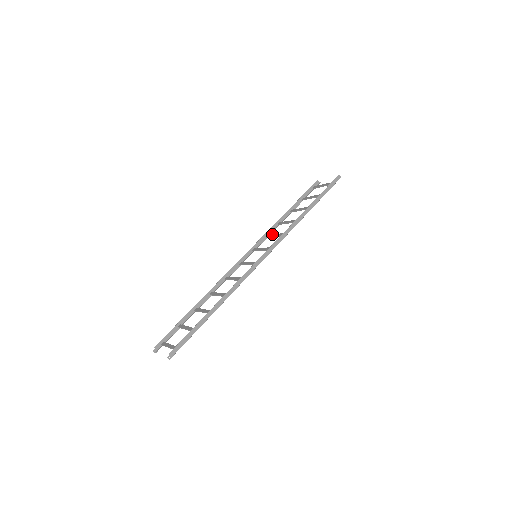
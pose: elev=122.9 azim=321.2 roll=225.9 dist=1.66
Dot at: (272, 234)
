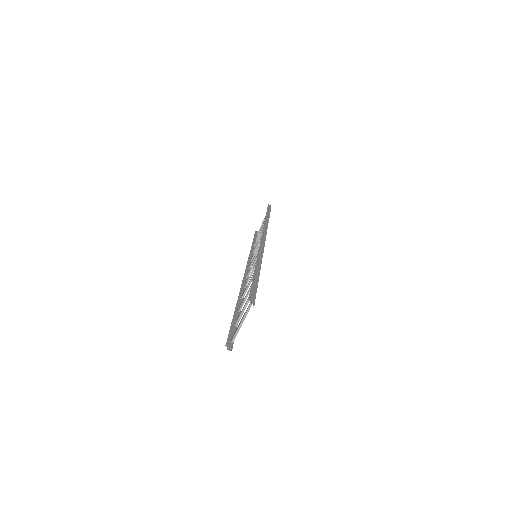
Dot at: occluded
